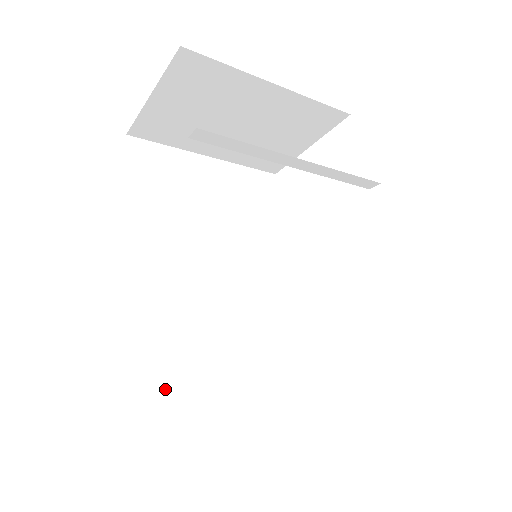
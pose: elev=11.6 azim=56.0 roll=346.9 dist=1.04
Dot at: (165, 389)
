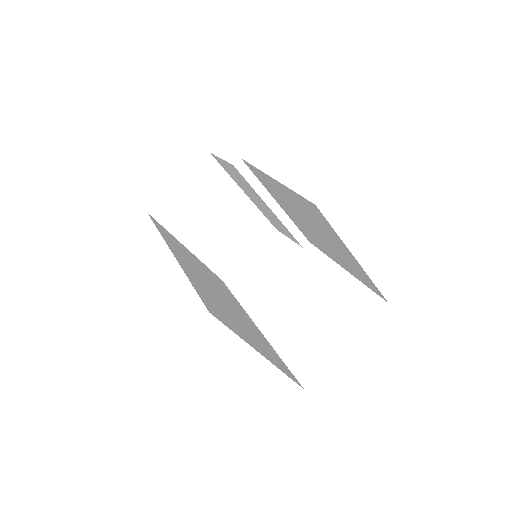
Dot at: (218, 310)
